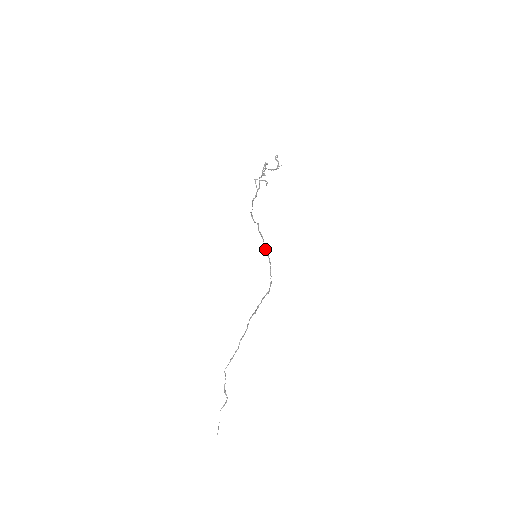
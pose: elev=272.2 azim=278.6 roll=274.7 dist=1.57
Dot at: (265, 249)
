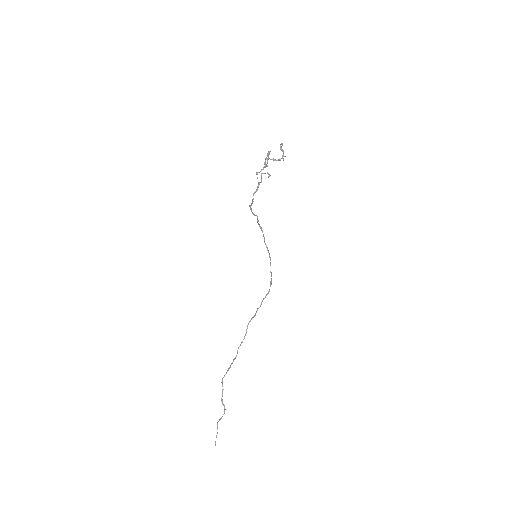
Dot at: (265, 243)
